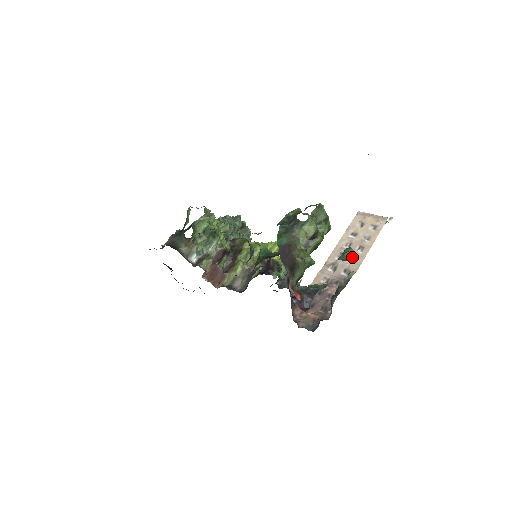
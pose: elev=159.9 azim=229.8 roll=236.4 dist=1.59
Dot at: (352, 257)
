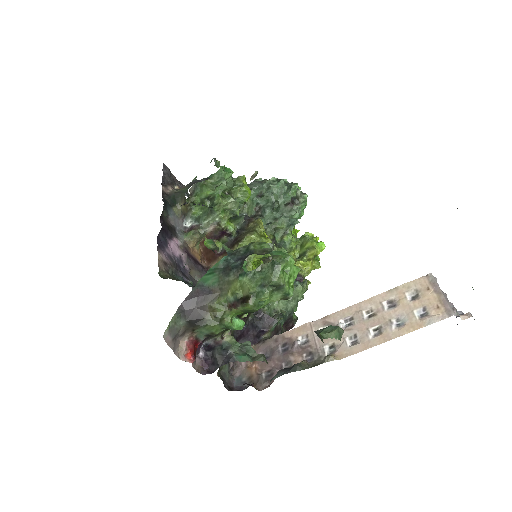
Dot at: (356, 335)
